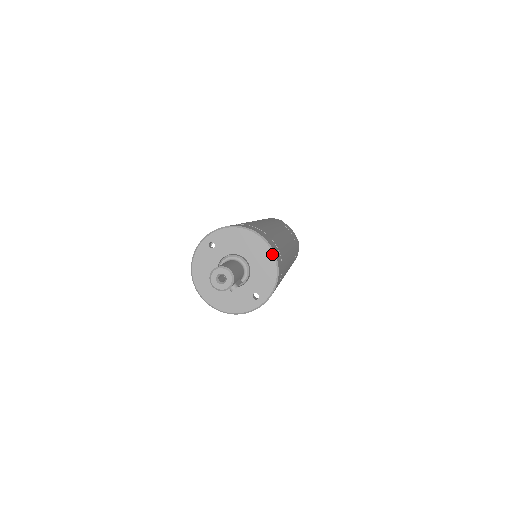
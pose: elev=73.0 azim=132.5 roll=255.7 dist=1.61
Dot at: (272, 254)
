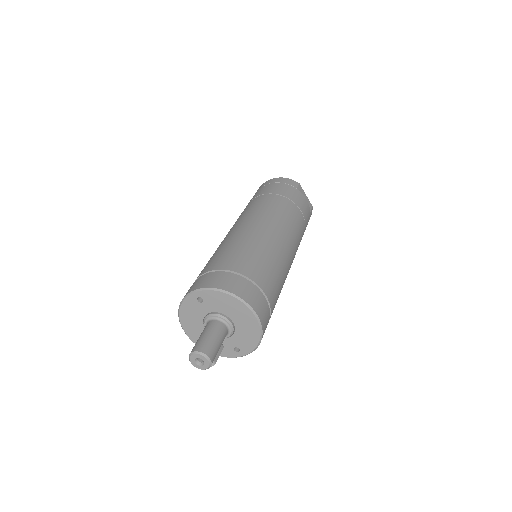
Dot at: (258, 325)
